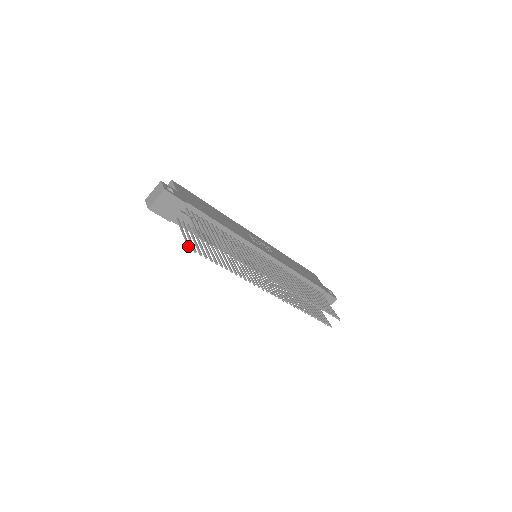
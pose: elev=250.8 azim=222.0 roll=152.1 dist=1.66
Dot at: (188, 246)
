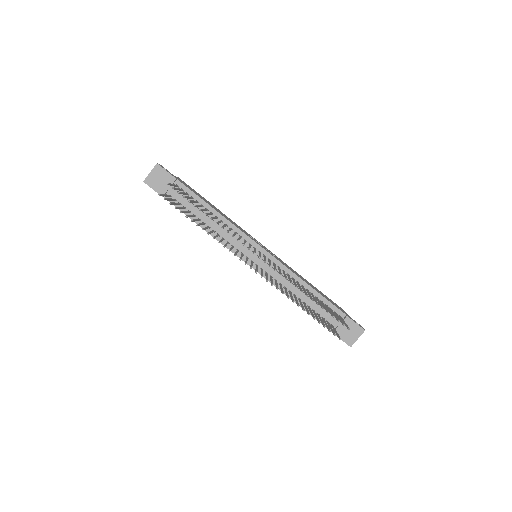
Dot at: (159, 194)
